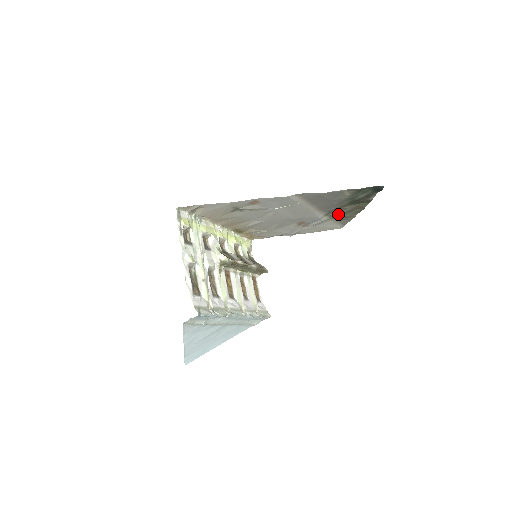
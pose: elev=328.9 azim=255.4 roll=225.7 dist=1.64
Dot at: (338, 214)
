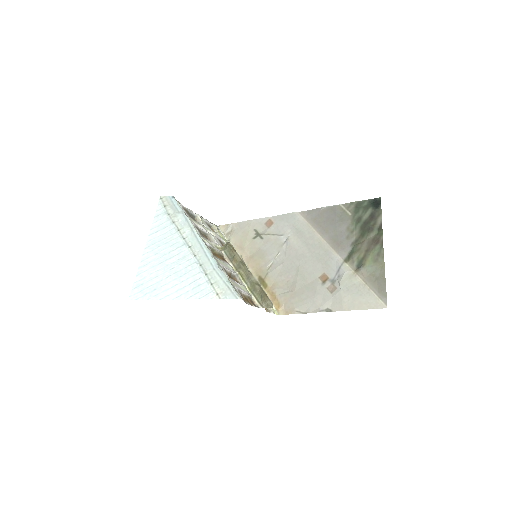
Dot at: (358, 257)
